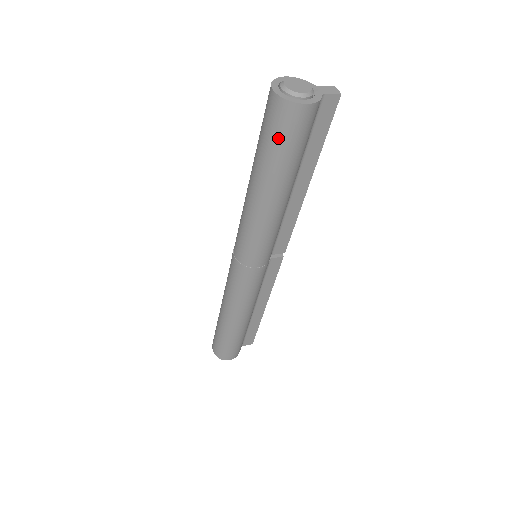
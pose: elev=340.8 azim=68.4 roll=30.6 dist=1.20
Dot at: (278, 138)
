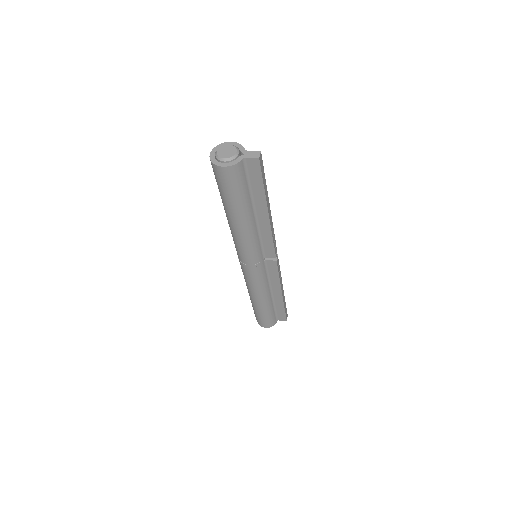
Dot at: (219, 184)
